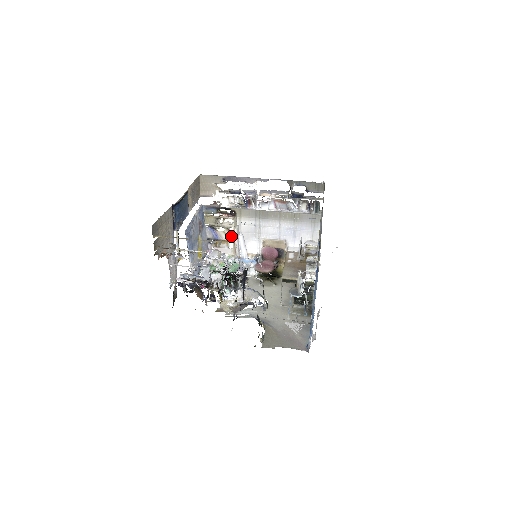
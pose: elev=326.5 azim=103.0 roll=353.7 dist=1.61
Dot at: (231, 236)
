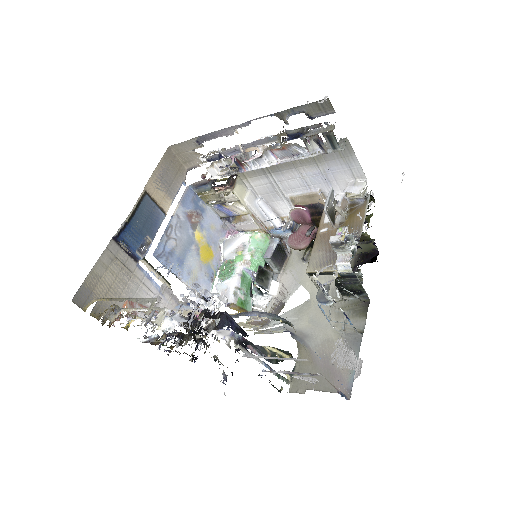
Dot at: (244, 209)
